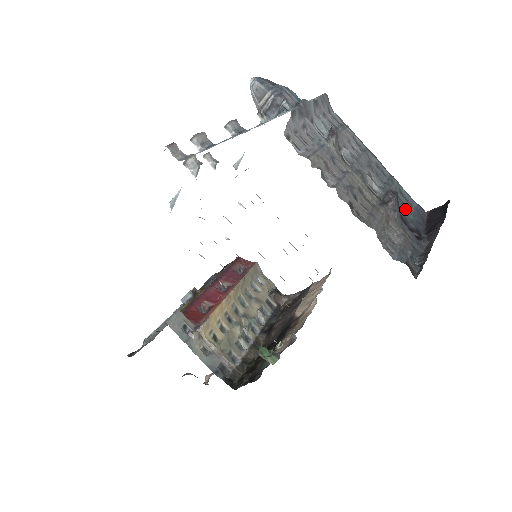
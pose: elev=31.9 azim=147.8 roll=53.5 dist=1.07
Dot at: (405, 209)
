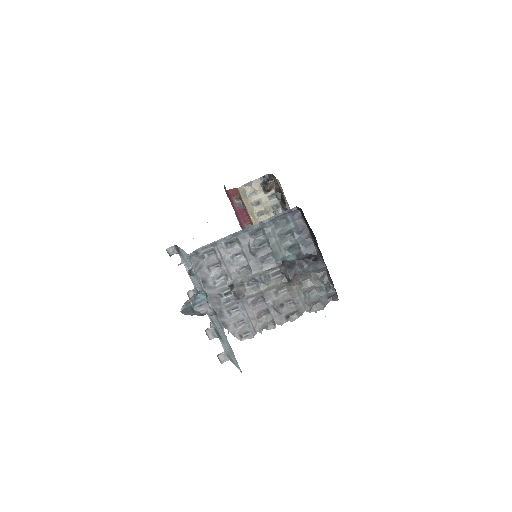
Dot at: (292, 241)
